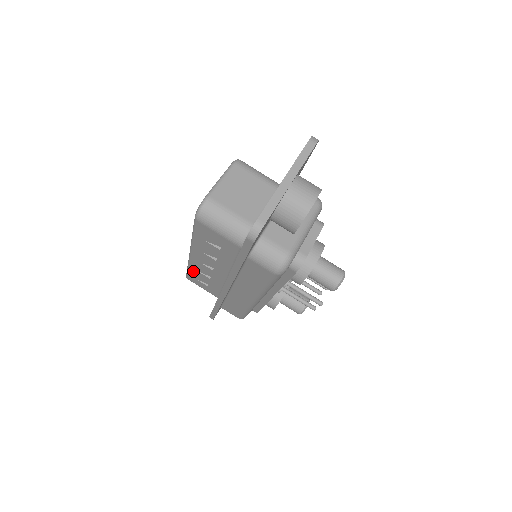
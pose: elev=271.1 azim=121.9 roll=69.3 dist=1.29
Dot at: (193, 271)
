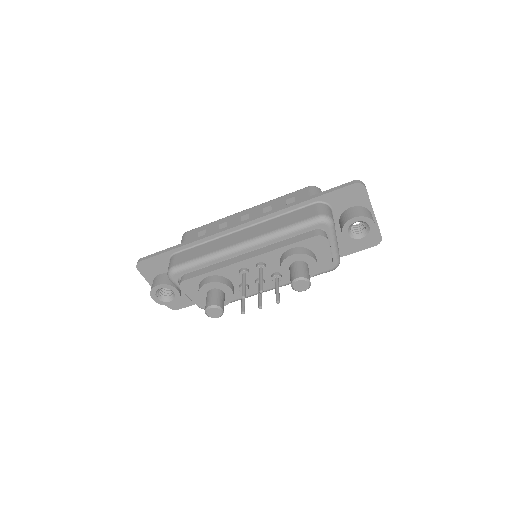
Dot at: (213, 224)
